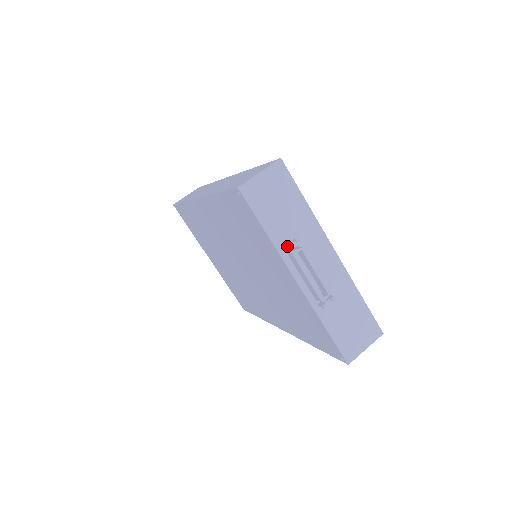
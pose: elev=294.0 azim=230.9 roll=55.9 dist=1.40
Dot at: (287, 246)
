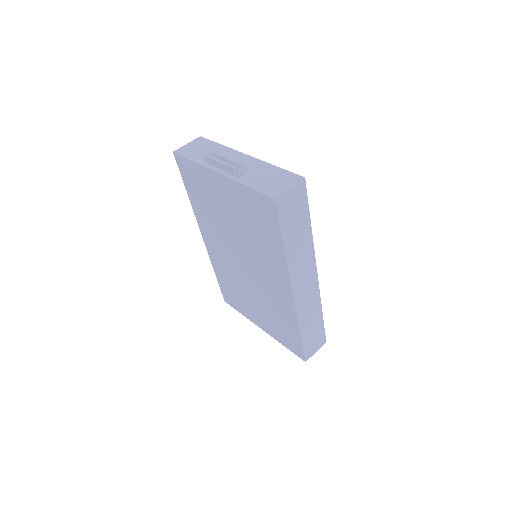
Dot at: (203, 156)
